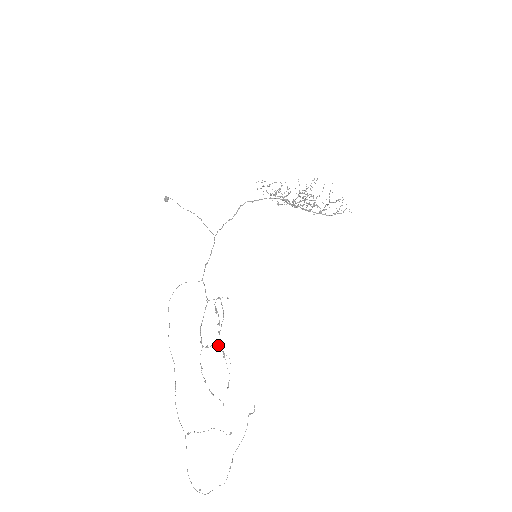
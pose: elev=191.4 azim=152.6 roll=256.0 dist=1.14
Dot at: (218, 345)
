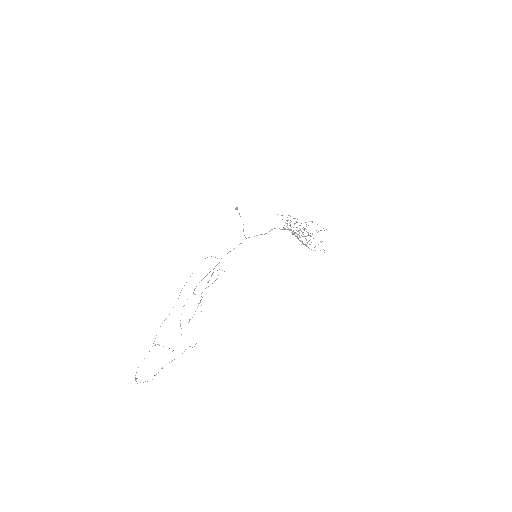
Dot at: (201, 296)
